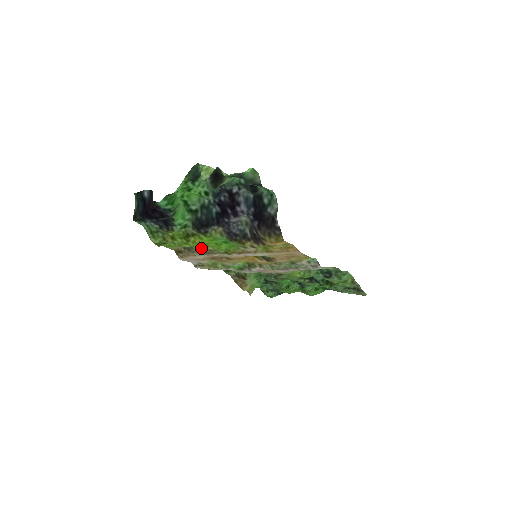
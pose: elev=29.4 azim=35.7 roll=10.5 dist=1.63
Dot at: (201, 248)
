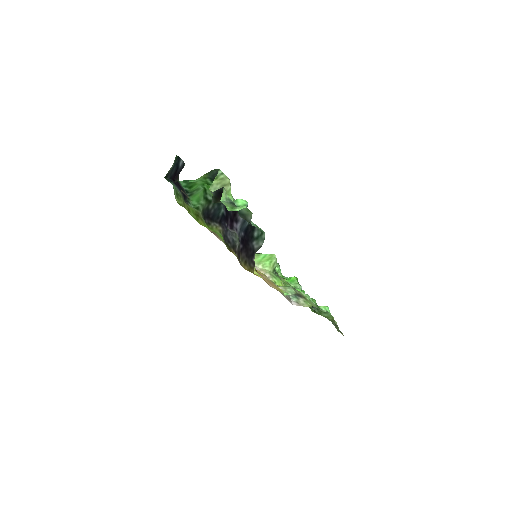
Dot at: occluded
